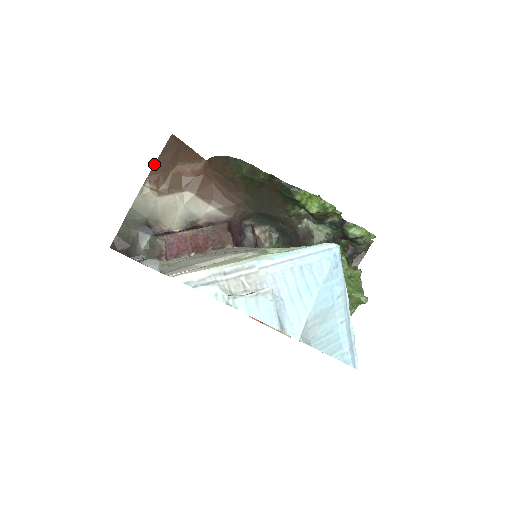
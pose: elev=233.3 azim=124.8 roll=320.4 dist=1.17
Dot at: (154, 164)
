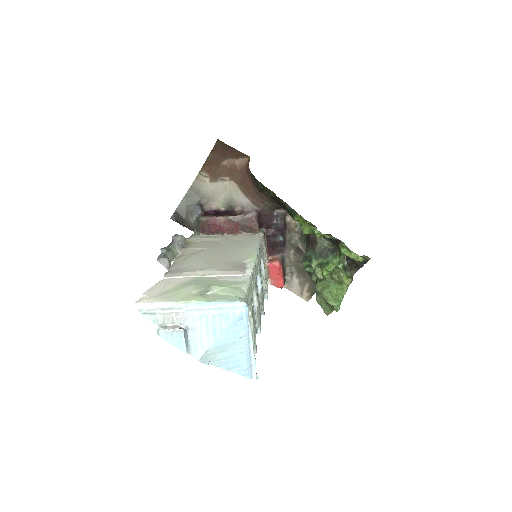
Dot at: (206, 159)
